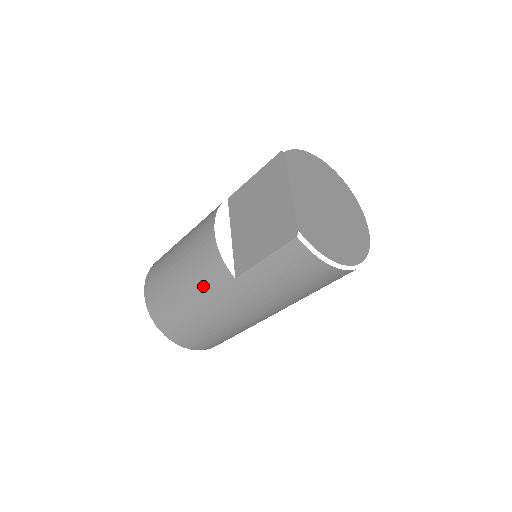
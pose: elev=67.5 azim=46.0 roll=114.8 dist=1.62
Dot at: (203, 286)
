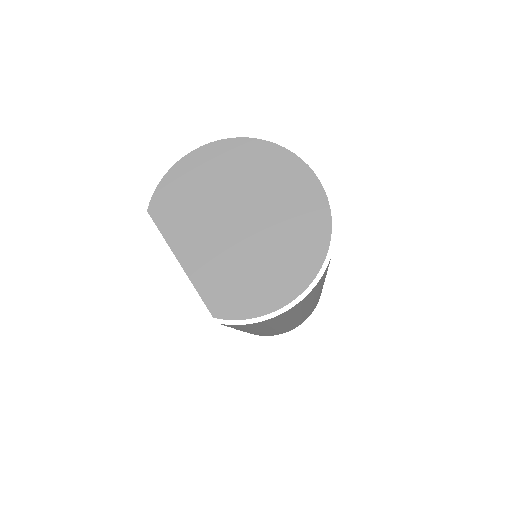
Dot at: occluded
